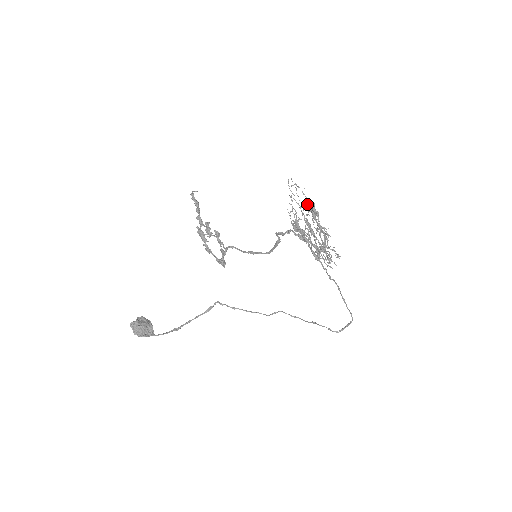
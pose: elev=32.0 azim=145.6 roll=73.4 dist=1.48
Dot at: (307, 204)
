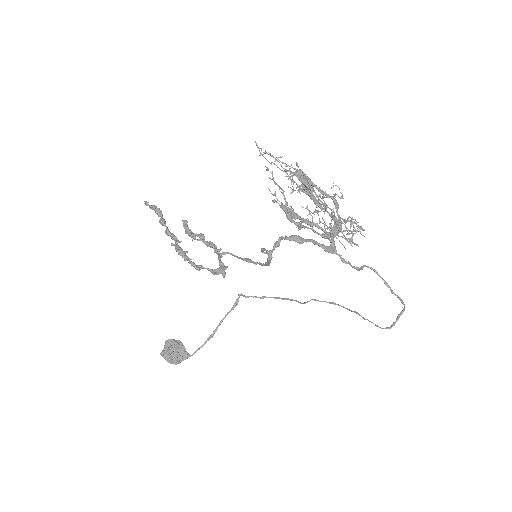
Dot at: occluded
